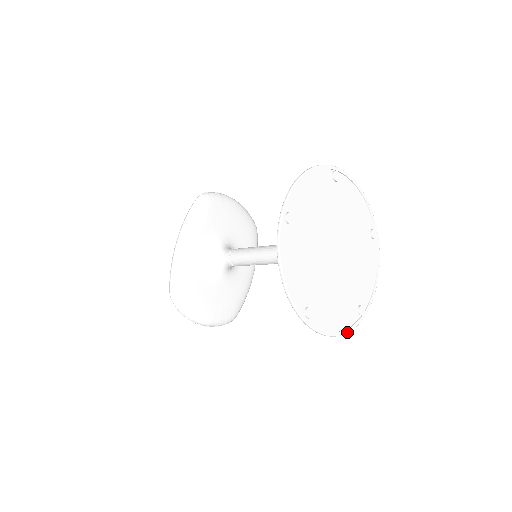
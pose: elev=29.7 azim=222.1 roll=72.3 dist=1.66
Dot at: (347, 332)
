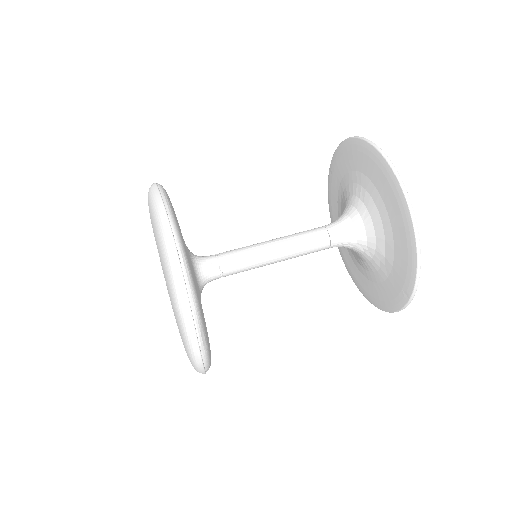
Dot at: occluded
